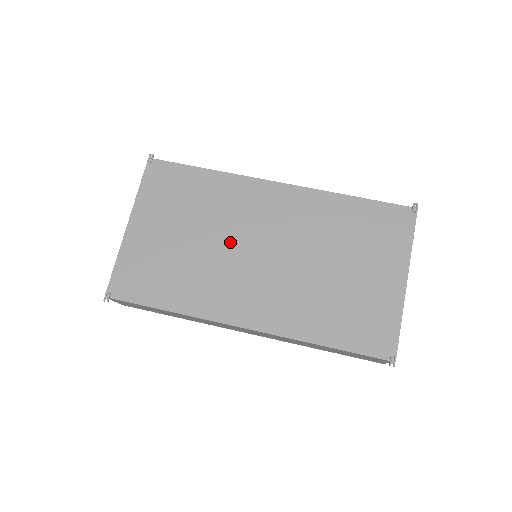
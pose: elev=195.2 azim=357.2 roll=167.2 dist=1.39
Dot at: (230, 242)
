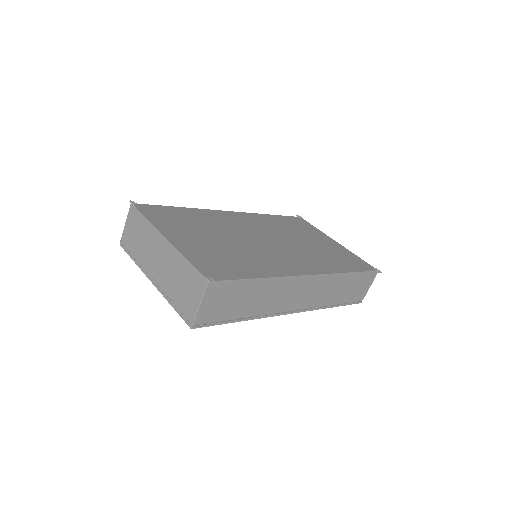
Dot at: (245, 238)
